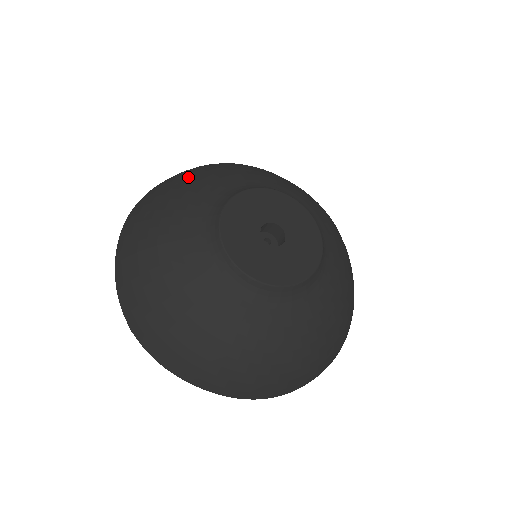
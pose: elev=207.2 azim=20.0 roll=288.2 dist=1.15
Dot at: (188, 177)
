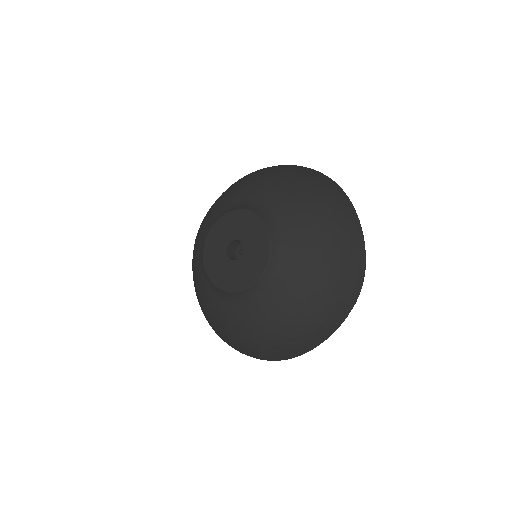
Dot at: (226, 191)
